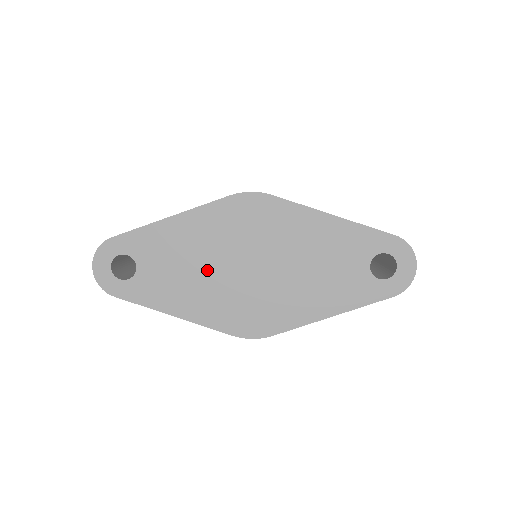
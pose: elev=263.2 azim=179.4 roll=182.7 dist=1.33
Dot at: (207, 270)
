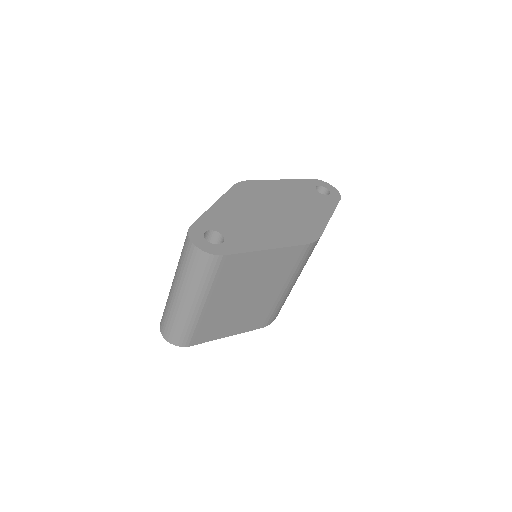
Dot at: (258, 220)
